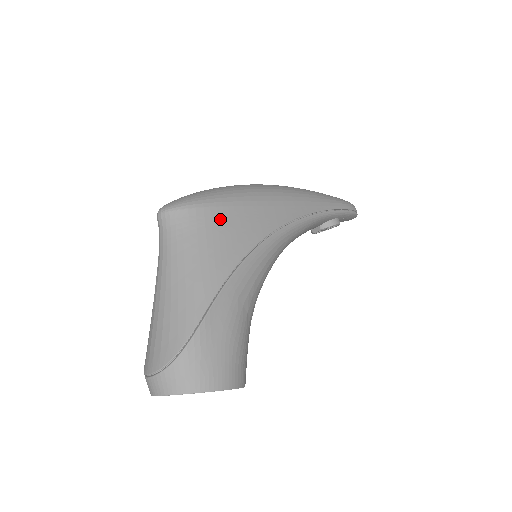
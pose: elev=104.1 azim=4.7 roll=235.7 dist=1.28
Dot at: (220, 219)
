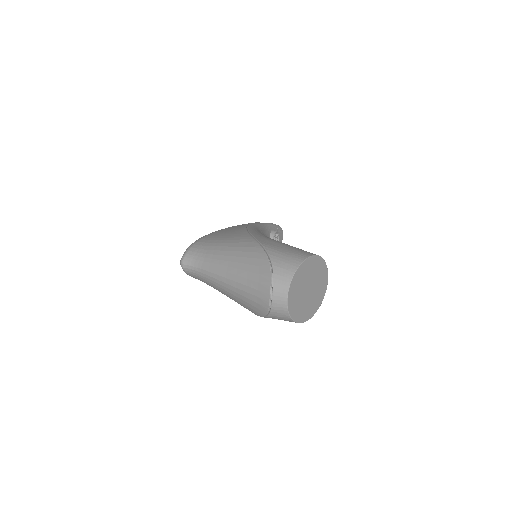
Dot at: (215, 235)
